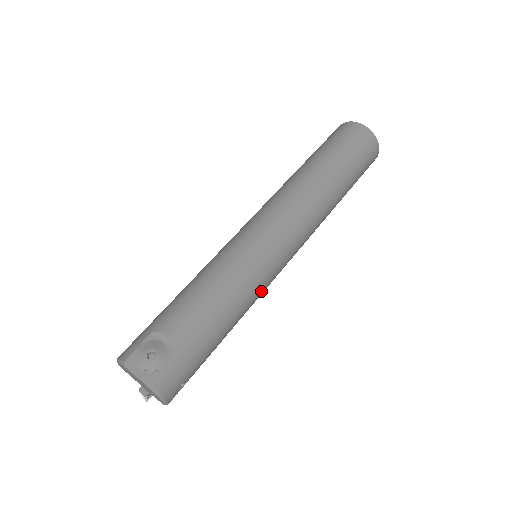
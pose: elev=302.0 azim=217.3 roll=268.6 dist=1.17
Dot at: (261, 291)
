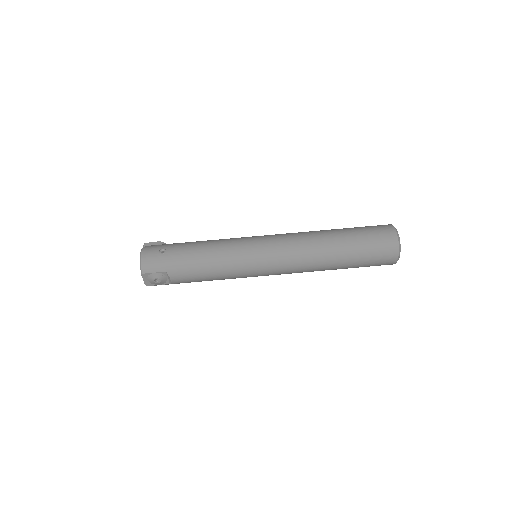
Dot at: occluded
